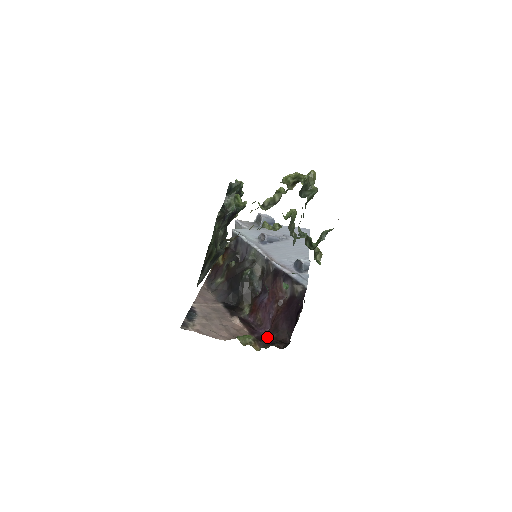
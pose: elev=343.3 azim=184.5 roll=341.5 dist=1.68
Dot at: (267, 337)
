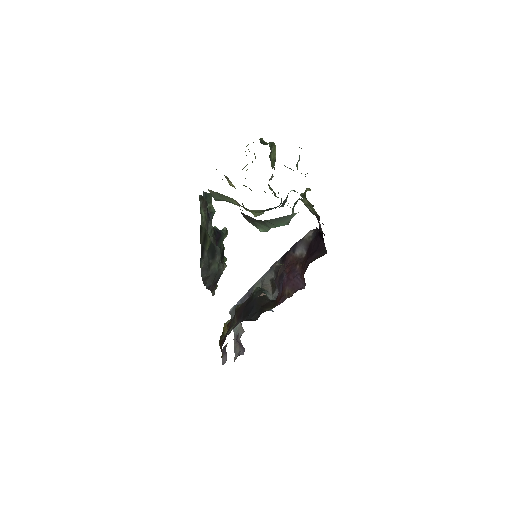
Dot at: occluded
